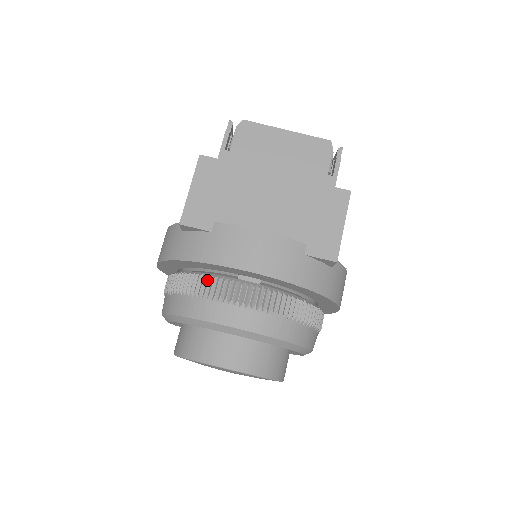
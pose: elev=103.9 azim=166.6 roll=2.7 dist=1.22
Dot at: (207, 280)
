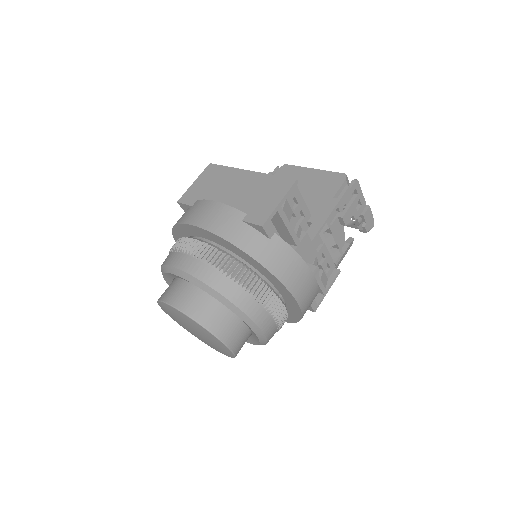
Dot at: (180, 240)
